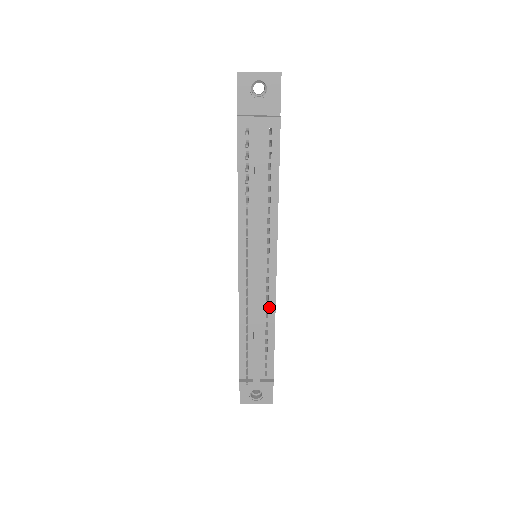
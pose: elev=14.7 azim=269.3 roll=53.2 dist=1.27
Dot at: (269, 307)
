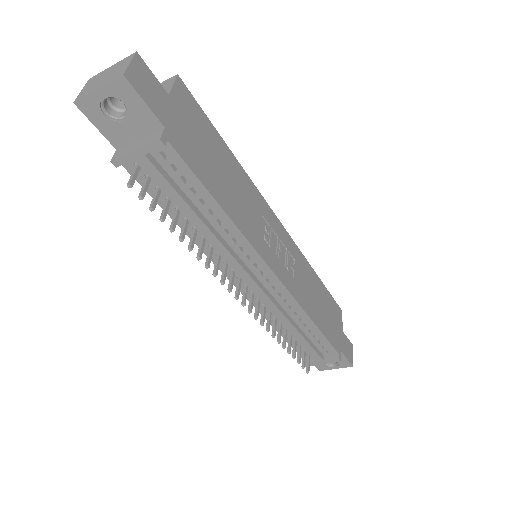
Dot at: (293, 308)
